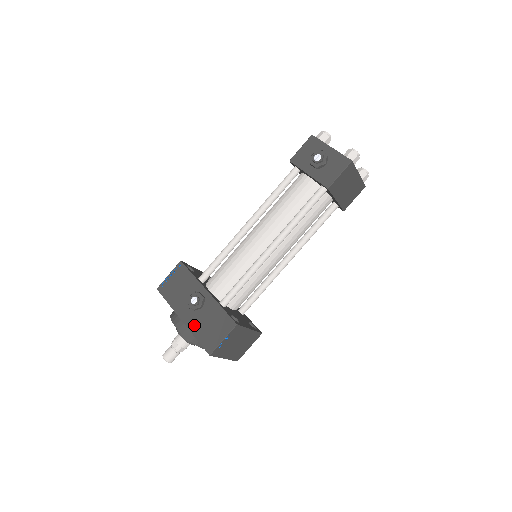
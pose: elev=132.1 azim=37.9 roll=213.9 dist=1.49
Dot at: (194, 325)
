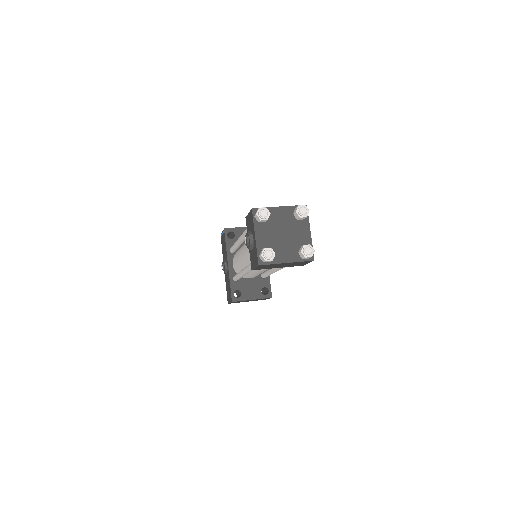
Dot at: (226, 279)
